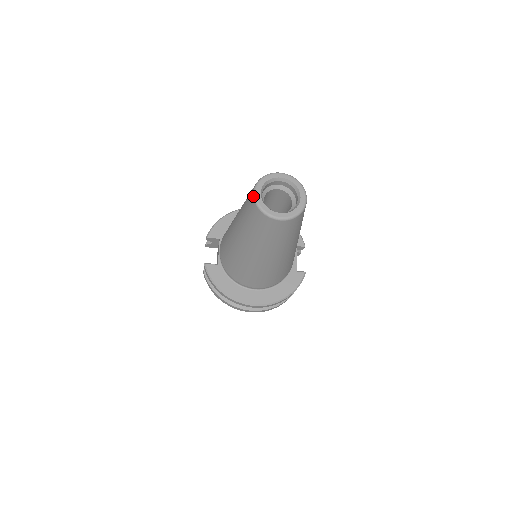
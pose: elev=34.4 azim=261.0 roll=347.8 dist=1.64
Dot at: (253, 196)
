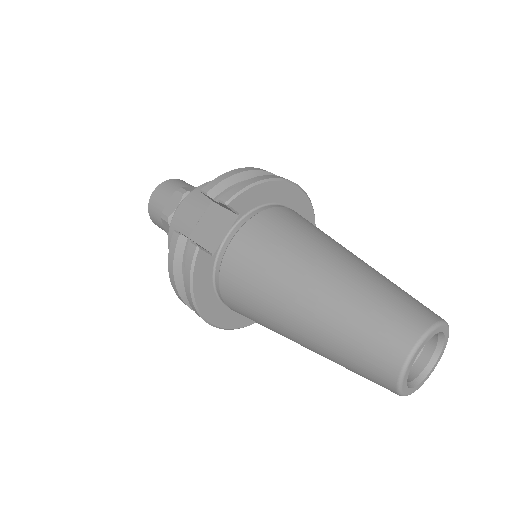
Dot at: (409, 355)
